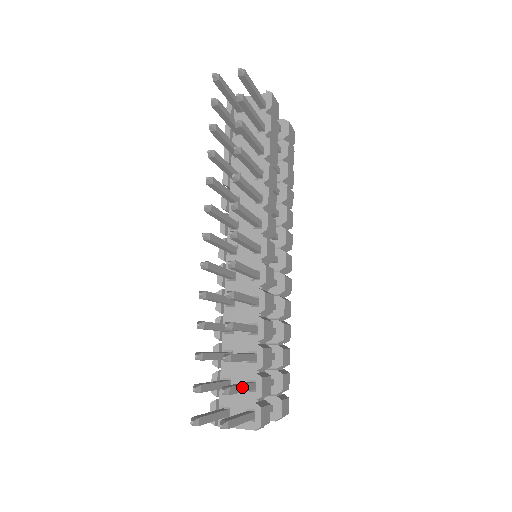
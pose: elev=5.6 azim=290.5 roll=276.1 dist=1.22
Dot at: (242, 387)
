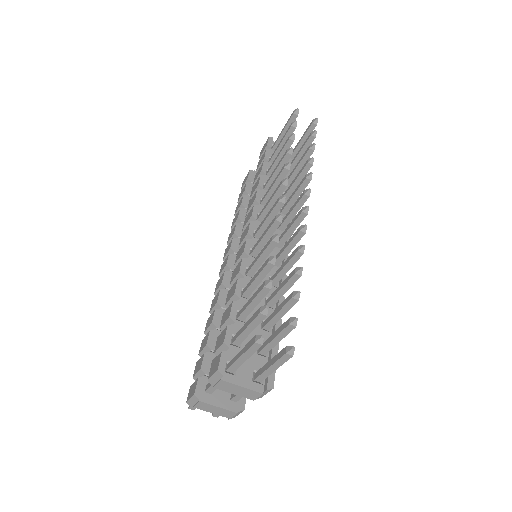
Dot at: occluded
